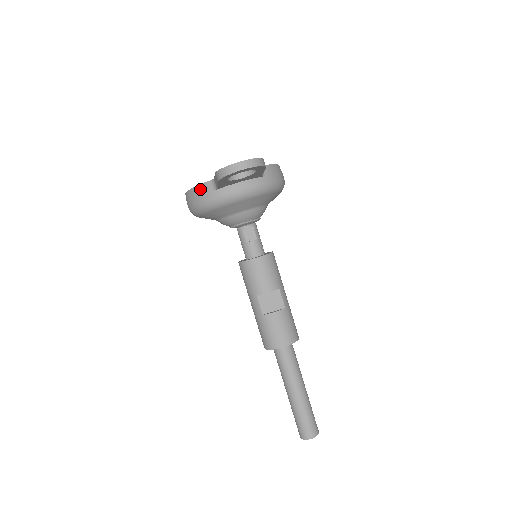
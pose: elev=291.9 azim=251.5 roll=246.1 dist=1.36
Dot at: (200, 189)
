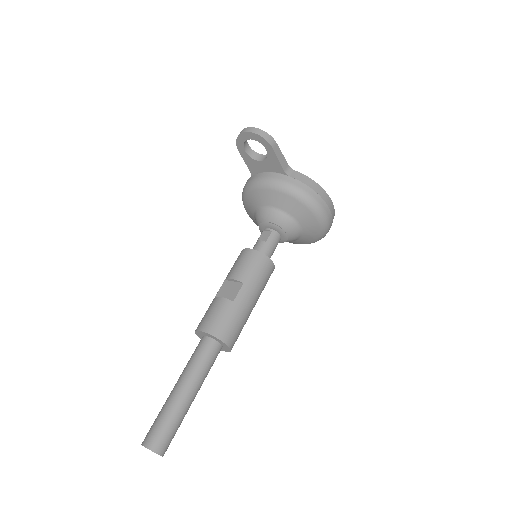
Dot at: occluded
